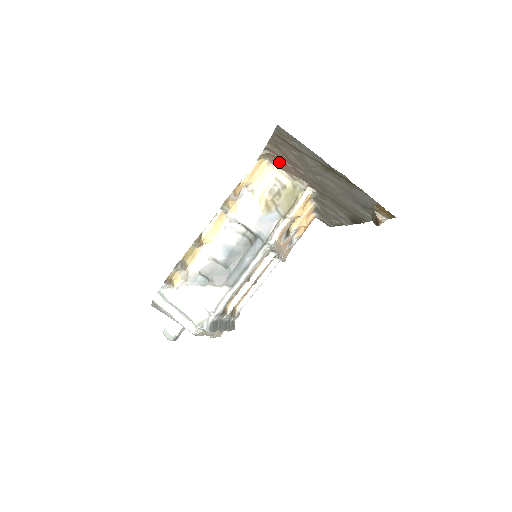
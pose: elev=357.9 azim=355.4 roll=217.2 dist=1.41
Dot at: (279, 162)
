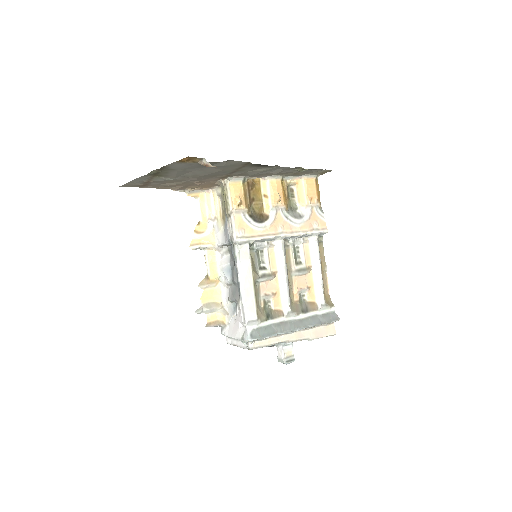
Dot at: (201, 187)
